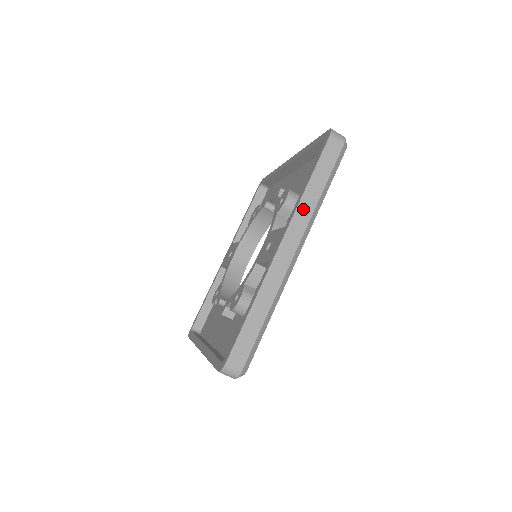
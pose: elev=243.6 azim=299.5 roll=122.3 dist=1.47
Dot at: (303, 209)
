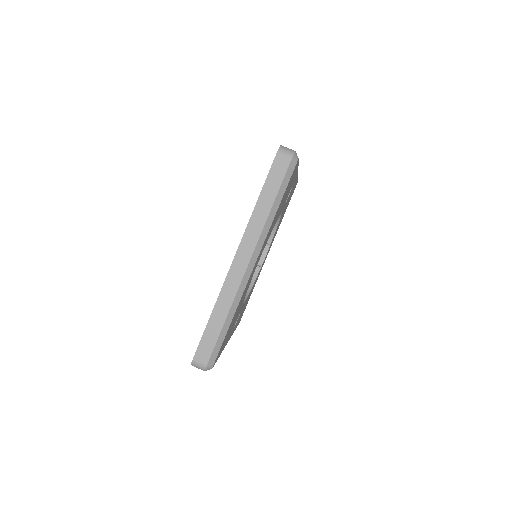
Dot at: occluded
